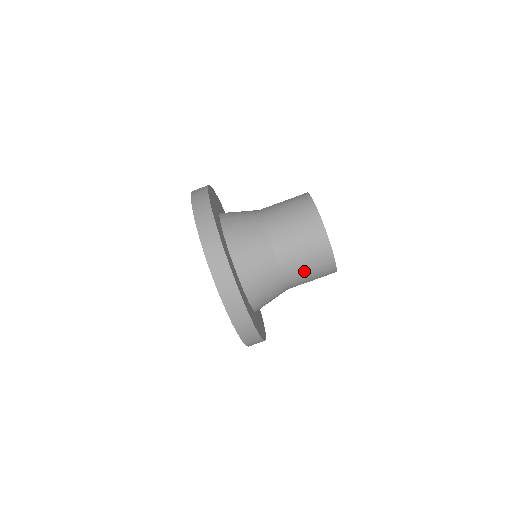
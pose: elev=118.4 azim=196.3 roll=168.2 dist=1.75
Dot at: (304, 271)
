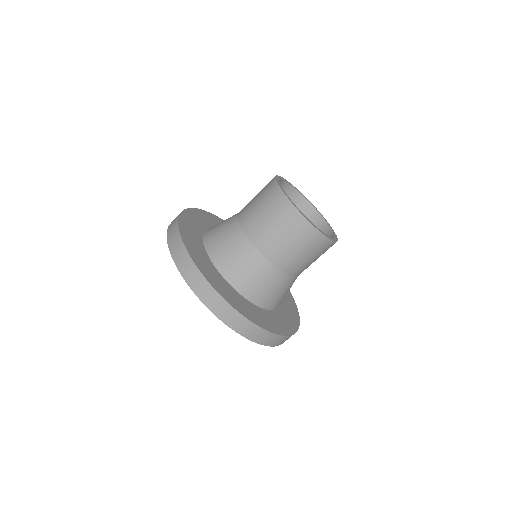
Dot at: (295, 255)
